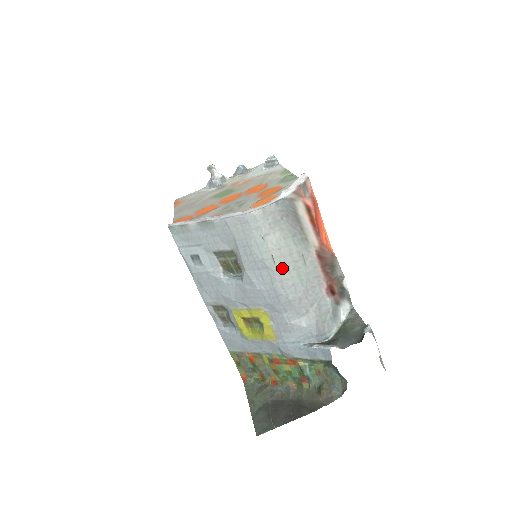
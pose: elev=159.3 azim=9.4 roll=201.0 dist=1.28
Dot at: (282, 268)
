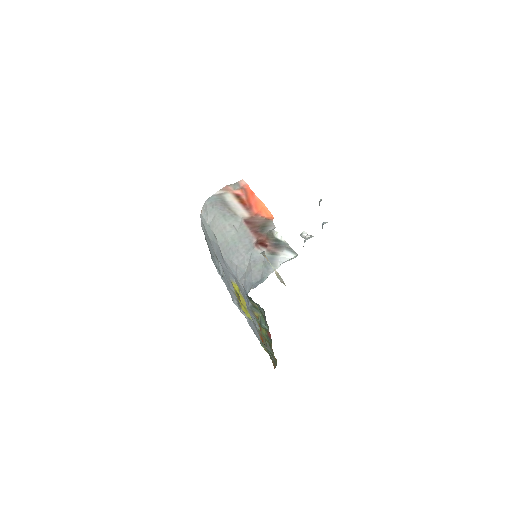
Dot at: (222, 240)
